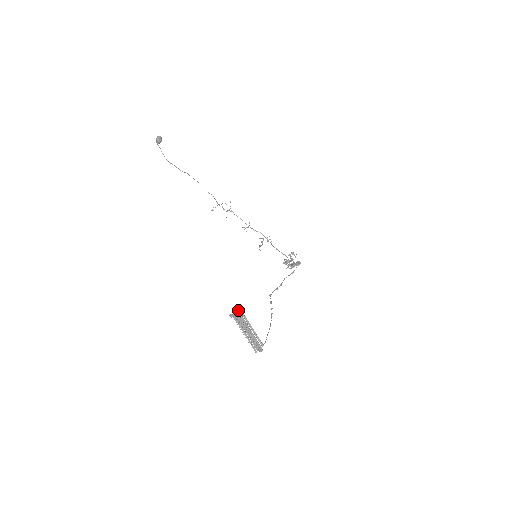
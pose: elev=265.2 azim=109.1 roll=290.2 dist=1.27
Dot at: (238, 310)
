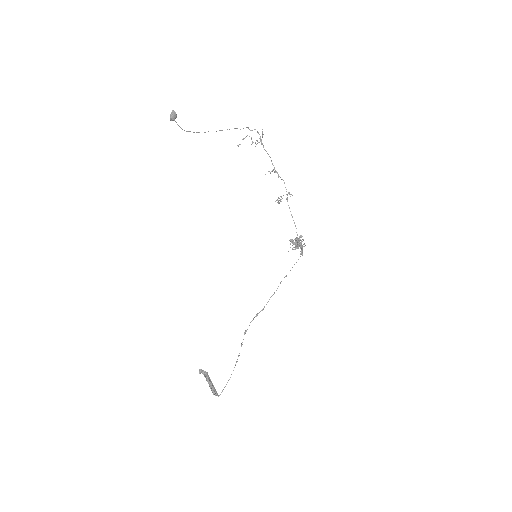
Dot at: (204, 374)
